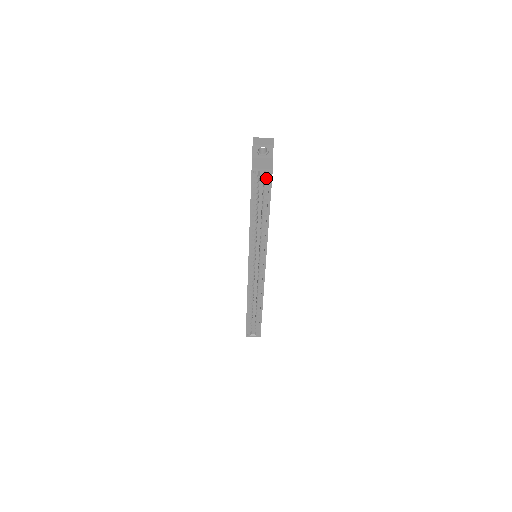
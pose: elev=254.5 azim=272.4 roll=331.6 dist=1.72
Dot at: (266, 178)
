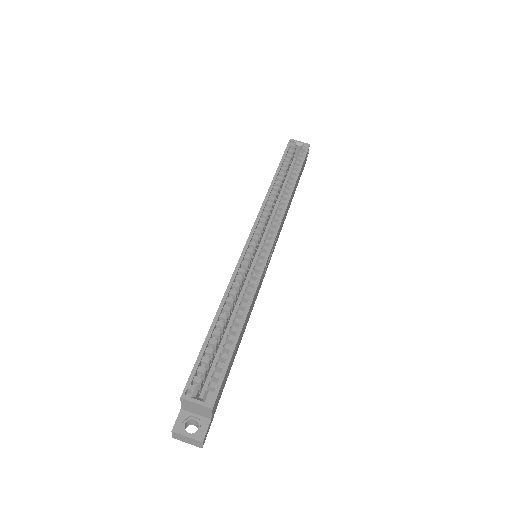
Dot at: (301, 153)
